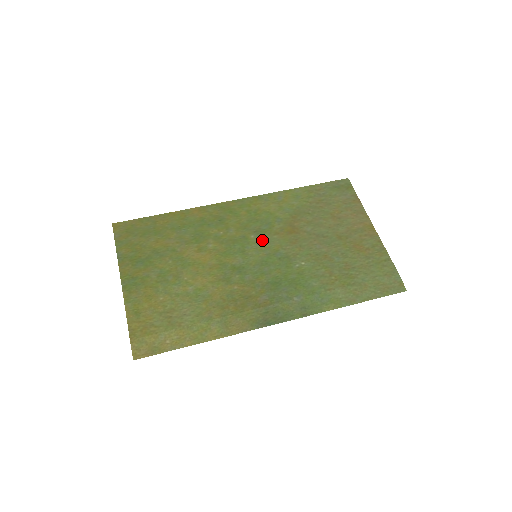
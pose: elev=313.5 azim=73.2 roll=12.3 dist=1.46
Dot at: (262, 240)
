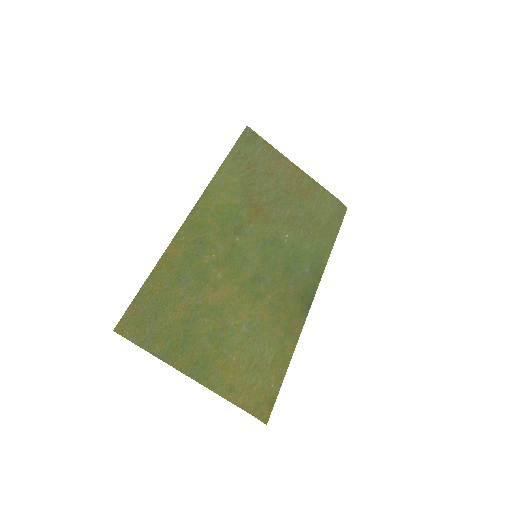
Dot at: (247, 237)
